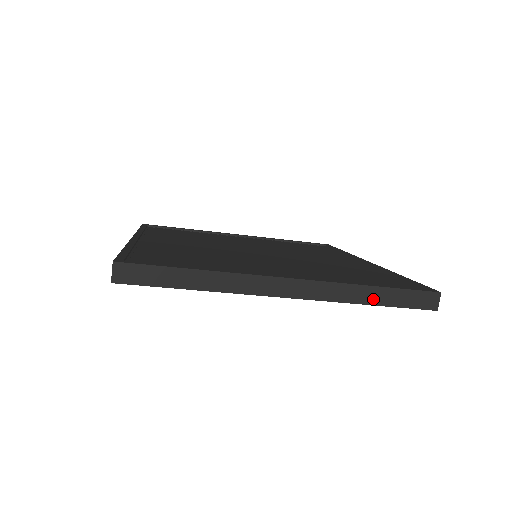
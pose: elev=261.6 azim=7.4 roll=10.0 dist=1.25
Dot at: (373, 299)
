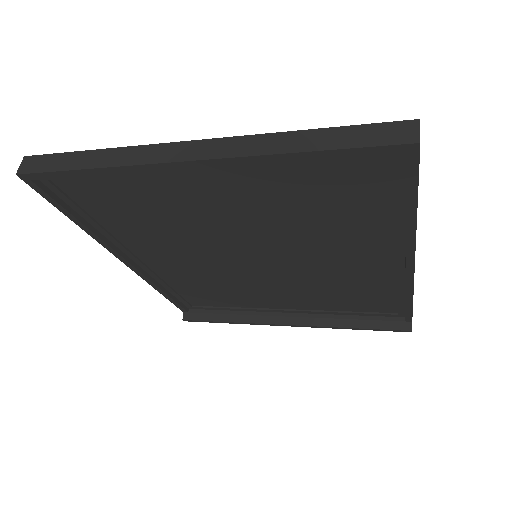
Dot at: (306, 145)
